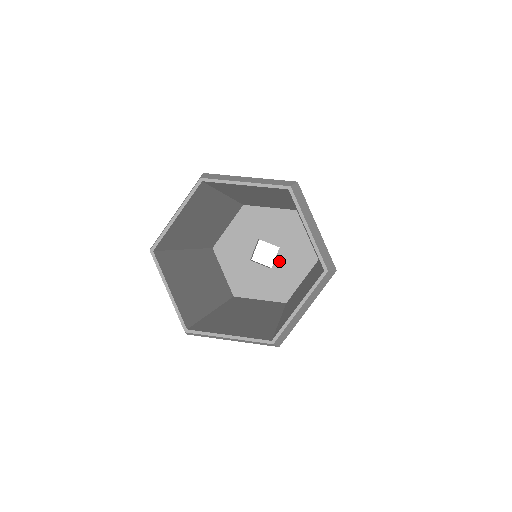
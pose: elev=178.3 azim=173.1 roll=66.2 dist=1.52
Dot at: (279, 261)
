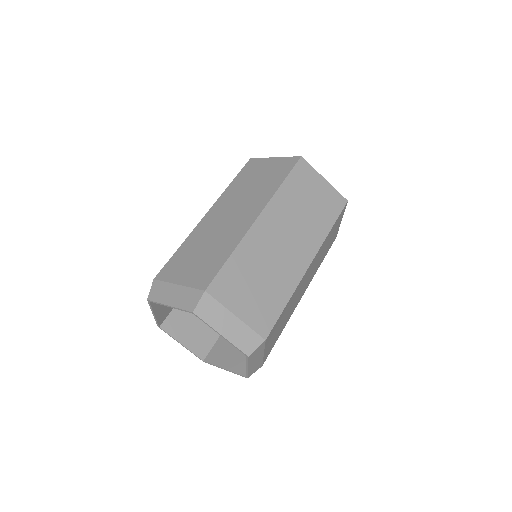
Dot at: occluded
